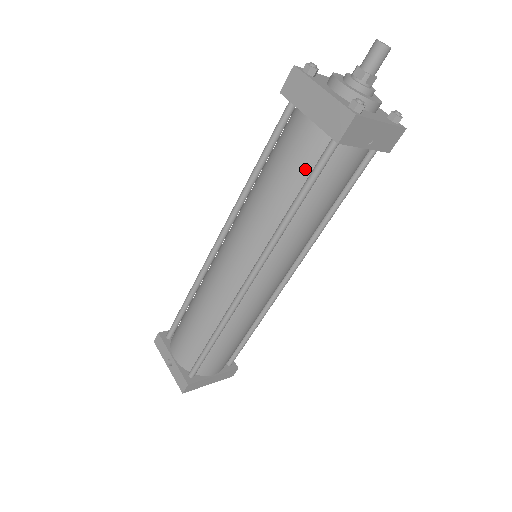
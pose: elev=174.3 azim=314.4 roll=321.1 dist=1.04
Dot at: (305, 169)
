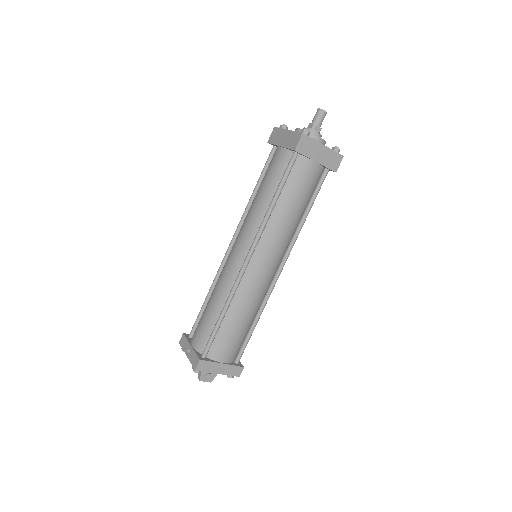
Dot at: (280, 175)
